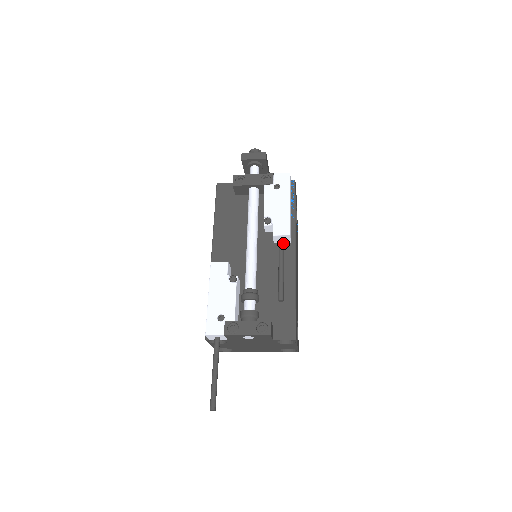
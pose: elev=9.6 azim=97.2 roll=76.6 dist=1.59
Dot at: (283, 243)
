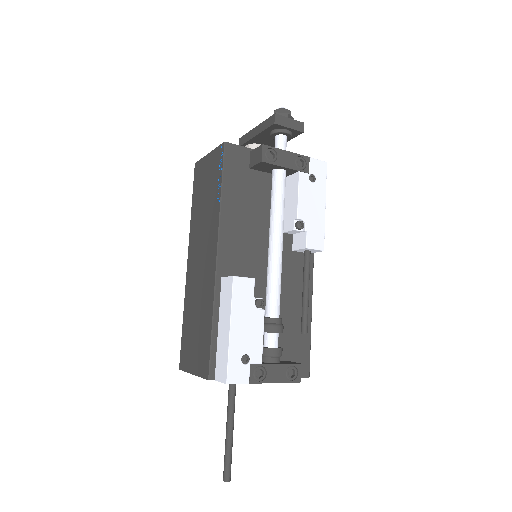
Dot at: occluded
